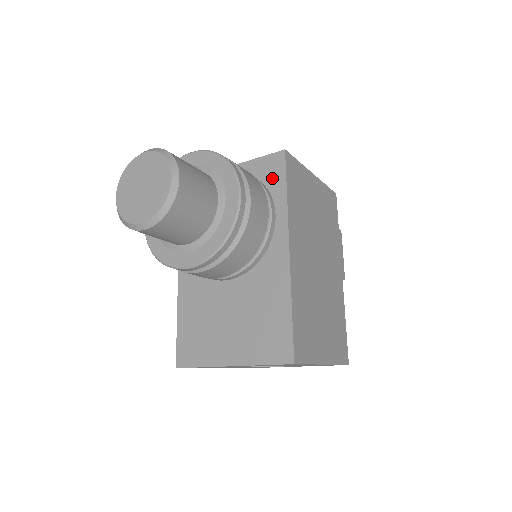
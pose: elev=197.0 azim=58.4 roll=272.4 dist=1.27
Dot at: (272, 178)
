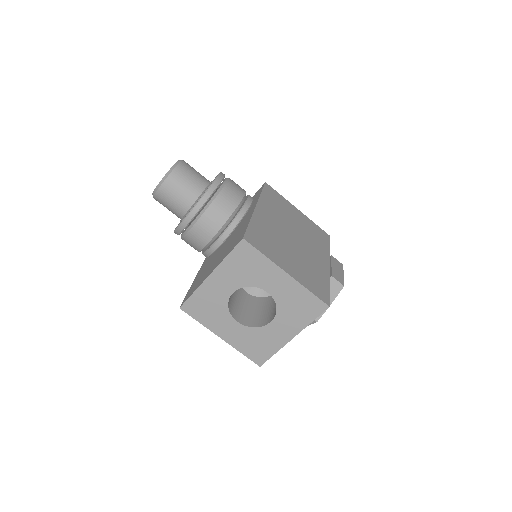
Dot at: occluded
